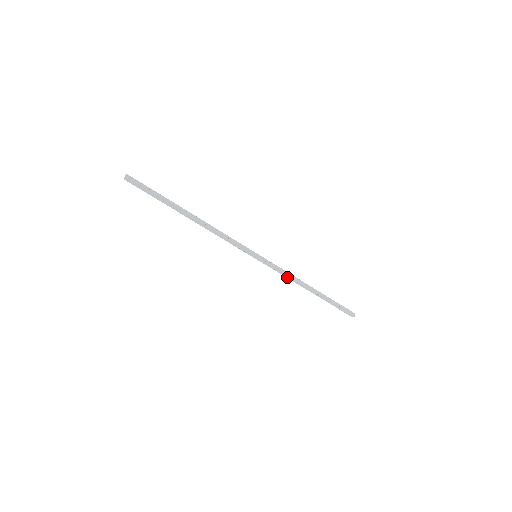
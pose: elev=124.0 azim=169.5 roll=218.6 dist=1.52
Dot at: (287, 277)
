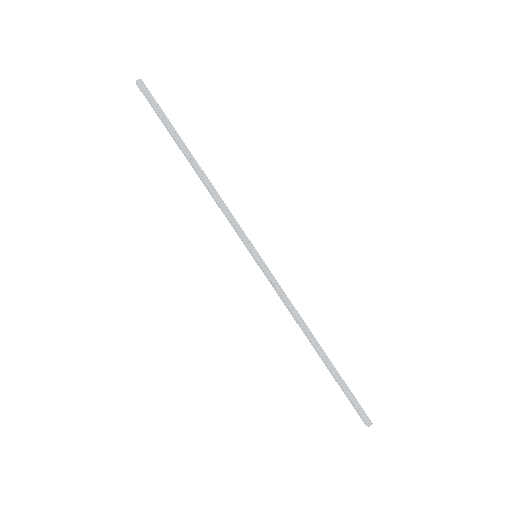
Dot at: (288, 308)
